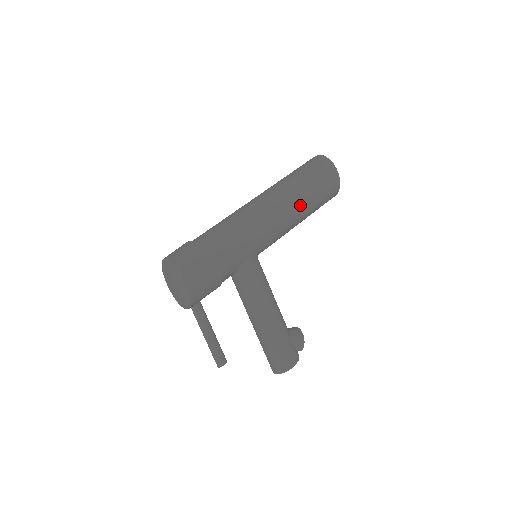
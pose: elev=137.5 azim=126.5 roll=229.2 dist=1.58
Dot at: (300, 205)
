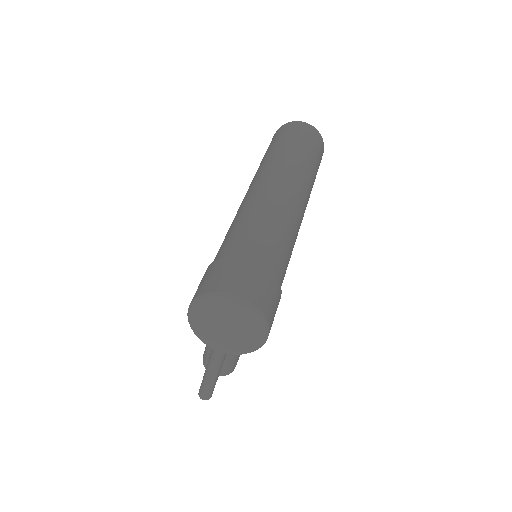
Dot at: occluded
